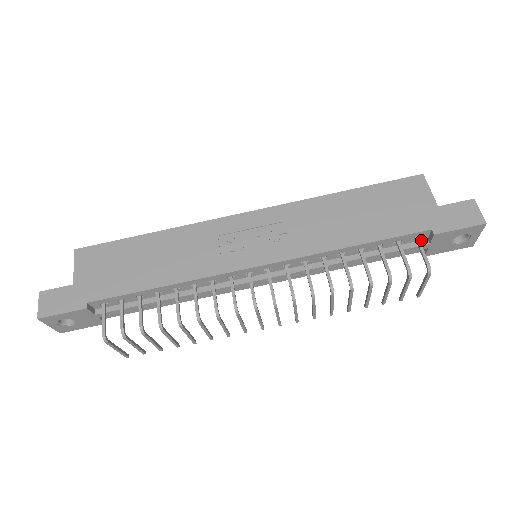
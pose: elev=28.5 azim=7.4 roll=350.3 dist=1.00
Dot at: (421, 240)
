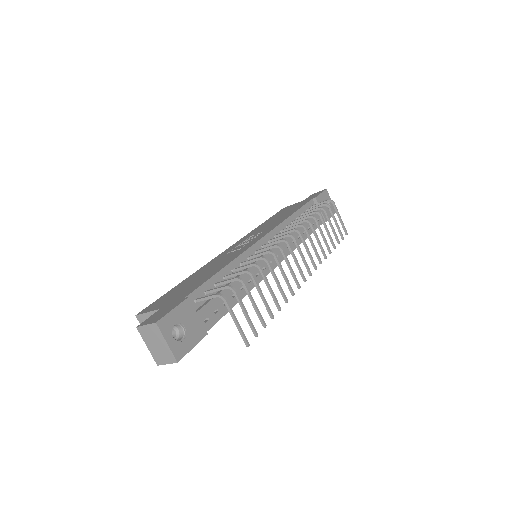
Dot at: occluded
